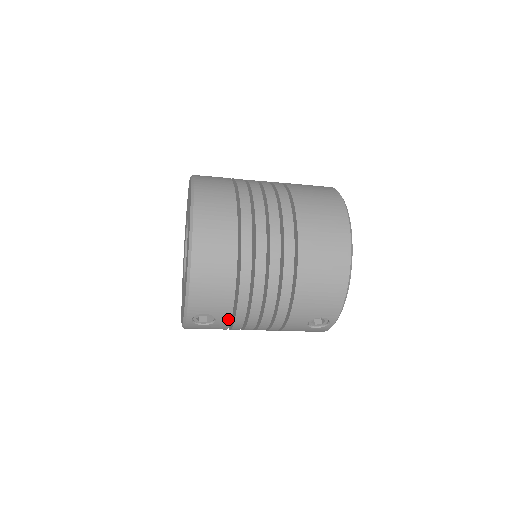
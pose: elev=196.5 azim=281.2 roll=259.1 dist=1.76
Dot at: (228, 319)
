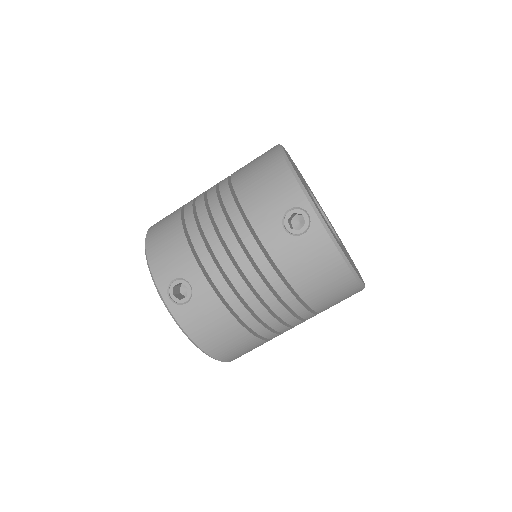
Dot at: (200, 275)
